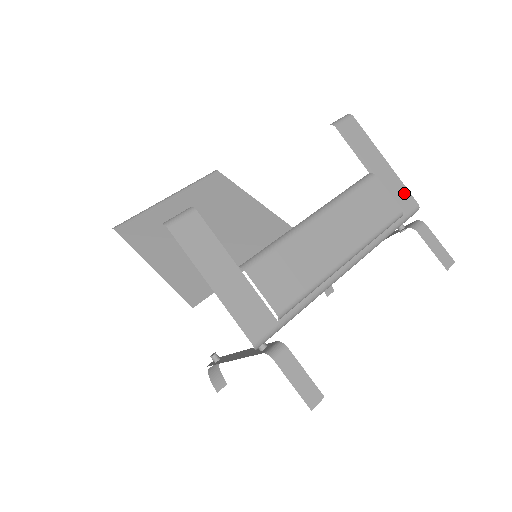
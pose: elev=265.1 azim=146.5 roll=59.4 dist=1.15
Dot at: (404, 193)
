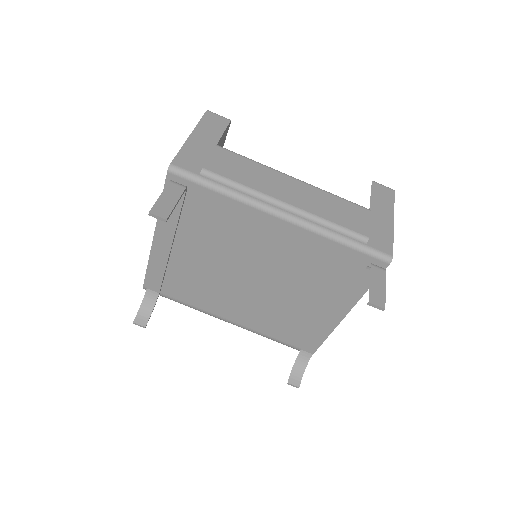
Dot at: (387, 242)
